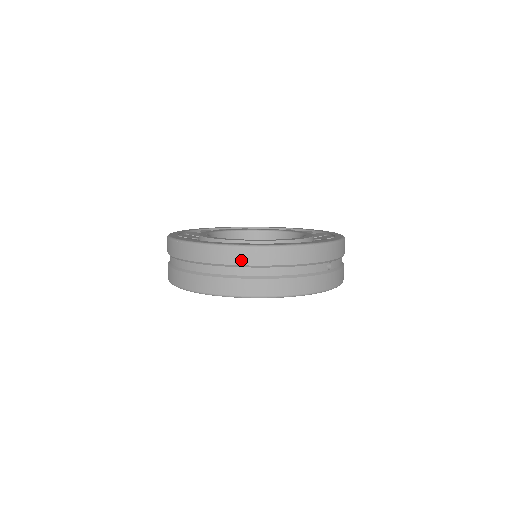
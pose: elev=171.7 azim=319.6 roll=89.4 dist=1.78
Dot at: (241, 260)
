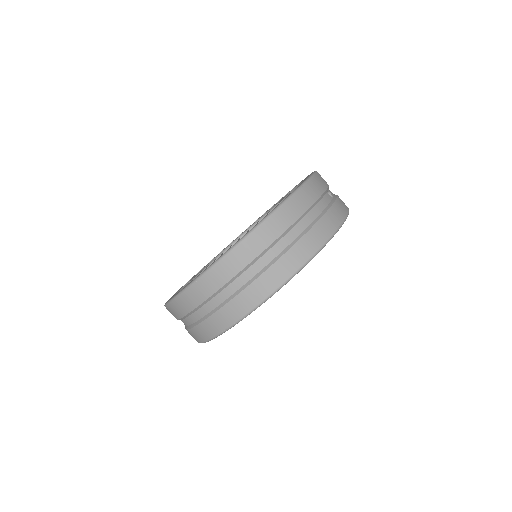
Dot at: (264, 242)
